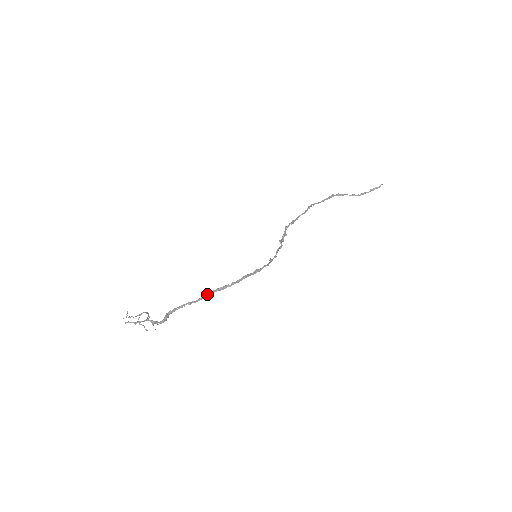
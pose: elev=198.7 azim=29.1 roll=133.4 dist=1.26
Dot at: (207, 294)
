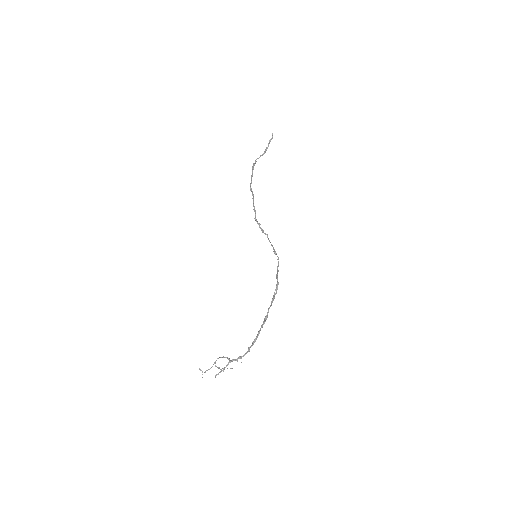
Dot at: (268, 311)
